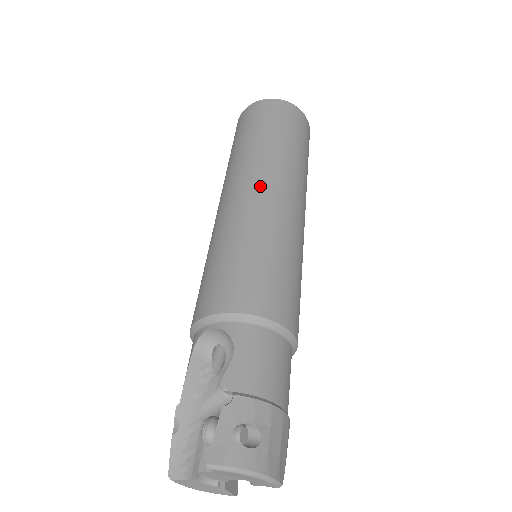
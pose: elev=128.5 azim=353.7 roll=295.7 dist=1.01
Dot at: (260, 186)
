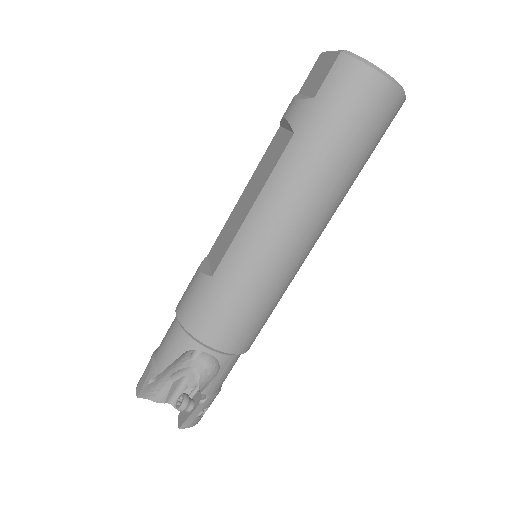
Dot at: (308, 237)
